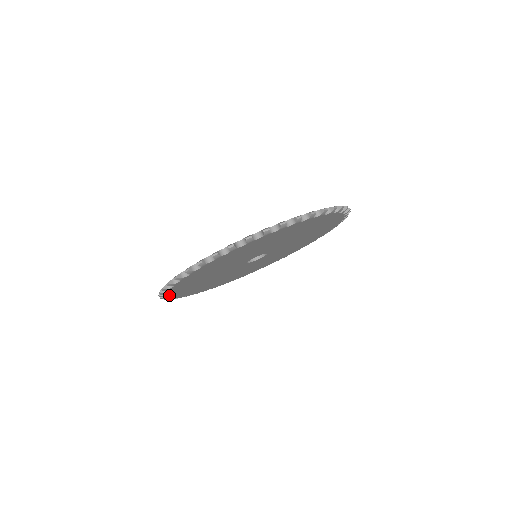
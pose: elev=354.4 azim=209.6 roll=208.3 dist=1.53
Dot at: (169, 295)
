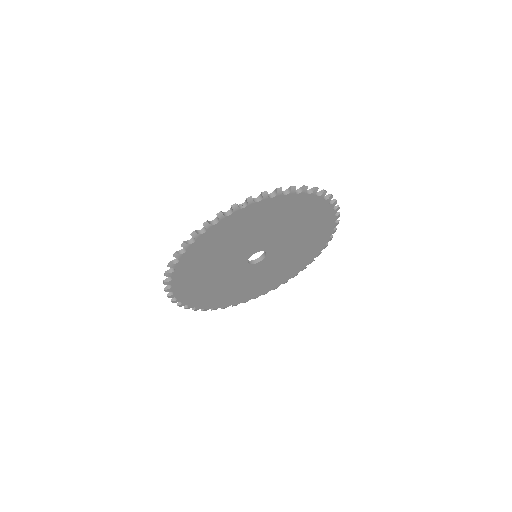
Dot at: (206, 232)
